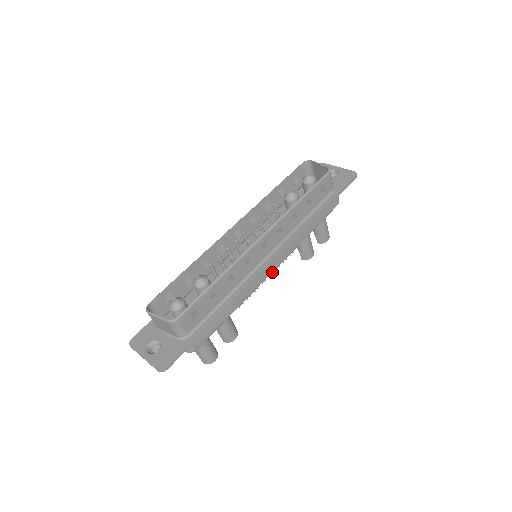
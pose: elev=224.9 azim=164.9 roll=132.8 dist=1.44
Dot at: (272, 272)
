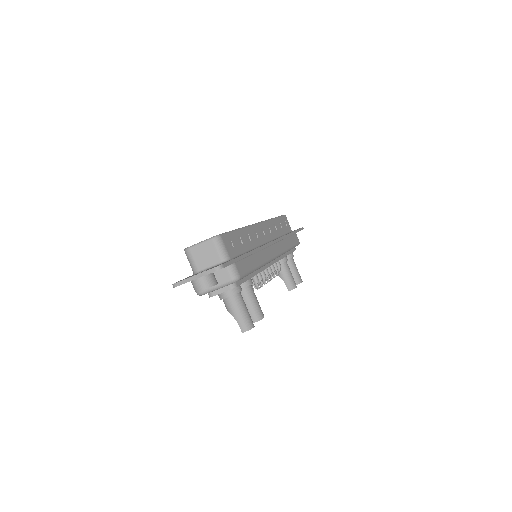
Dot at: occluded
